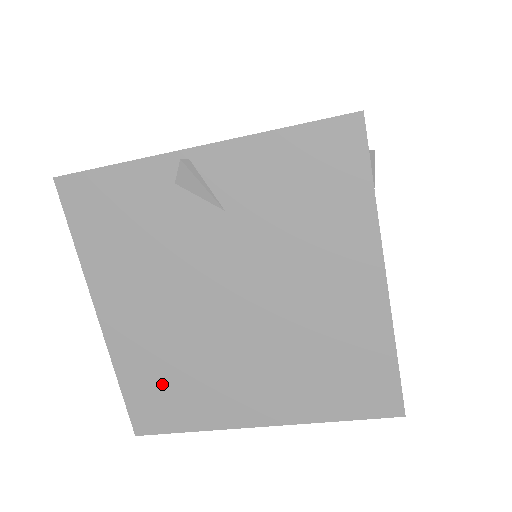
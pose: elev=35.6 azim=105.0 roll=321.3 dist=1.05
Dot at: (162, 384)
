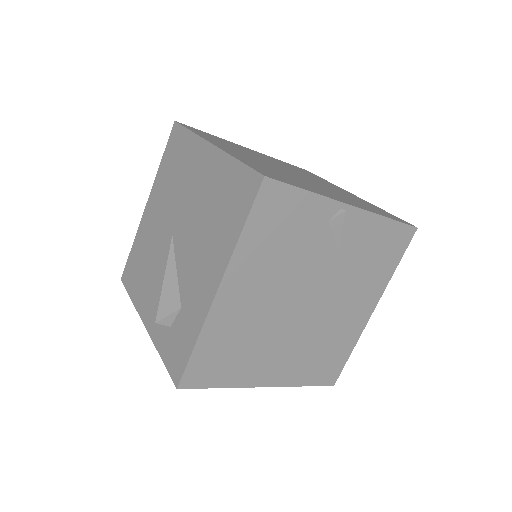
Dot at: (226, 351)
